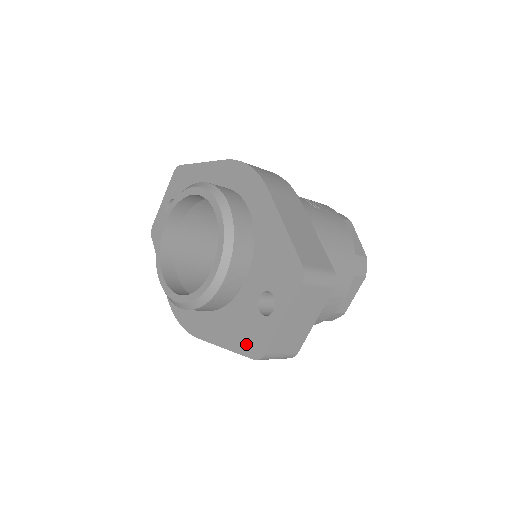
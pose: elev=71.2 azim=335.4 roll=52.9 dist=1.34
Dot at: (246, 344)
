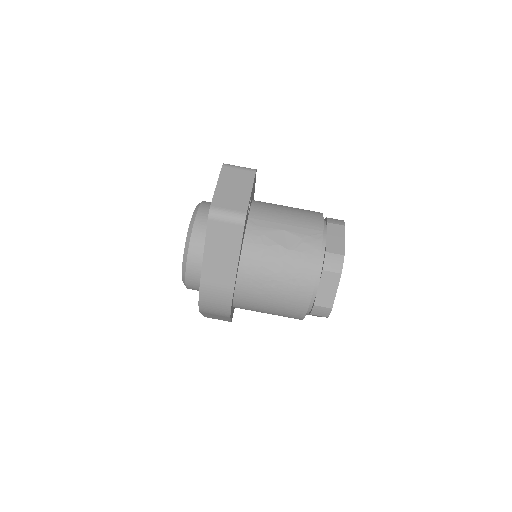
Dot at: occluded
